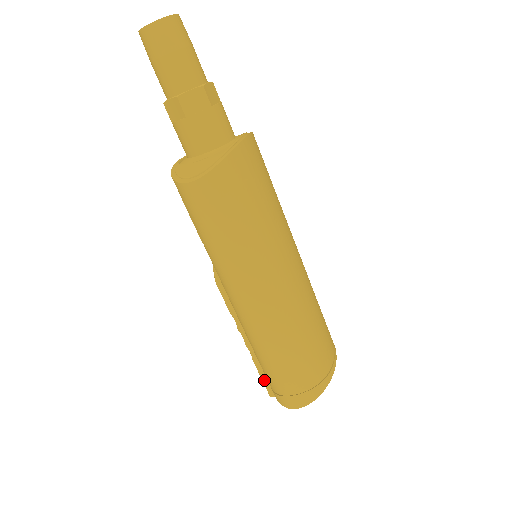
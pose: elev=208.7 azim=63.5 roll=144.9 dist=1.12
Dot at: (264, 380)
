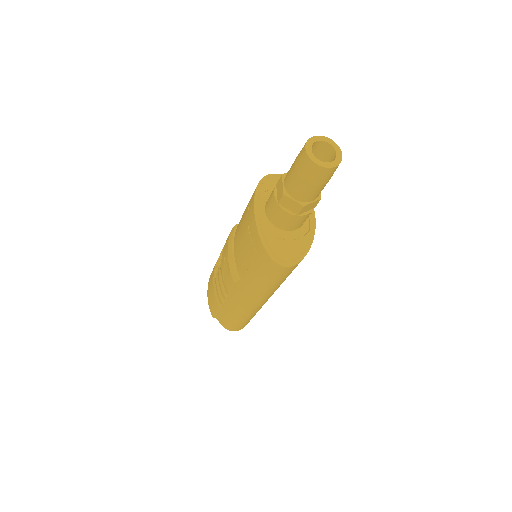
Dot at: (217, 314)
